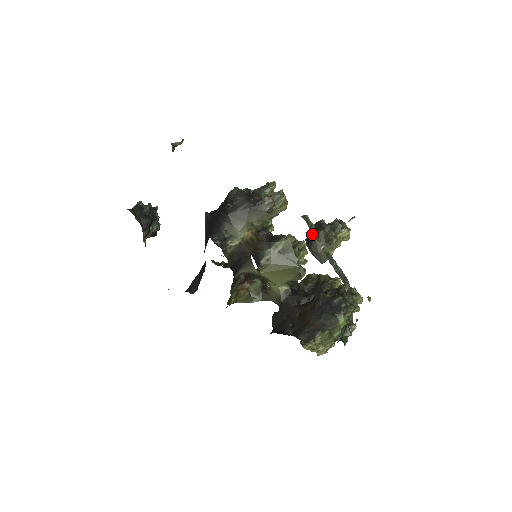
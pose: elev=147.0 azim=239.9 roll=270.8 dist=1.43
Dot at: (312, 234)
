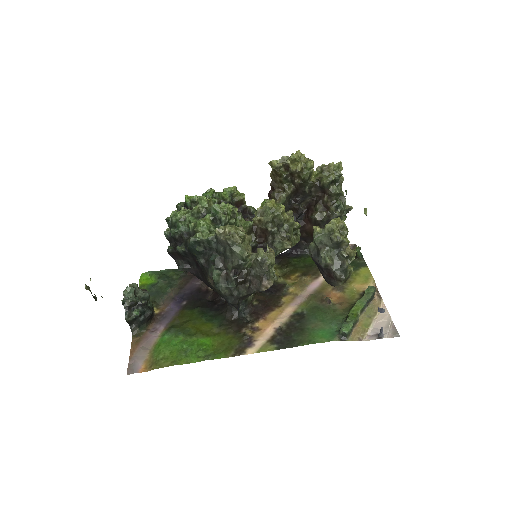
Dot at: (330, 283)
